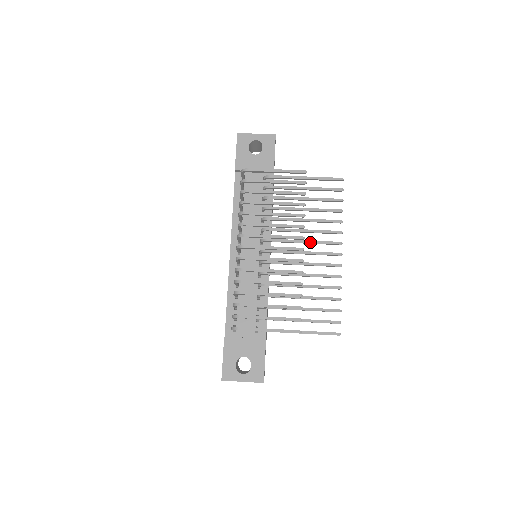
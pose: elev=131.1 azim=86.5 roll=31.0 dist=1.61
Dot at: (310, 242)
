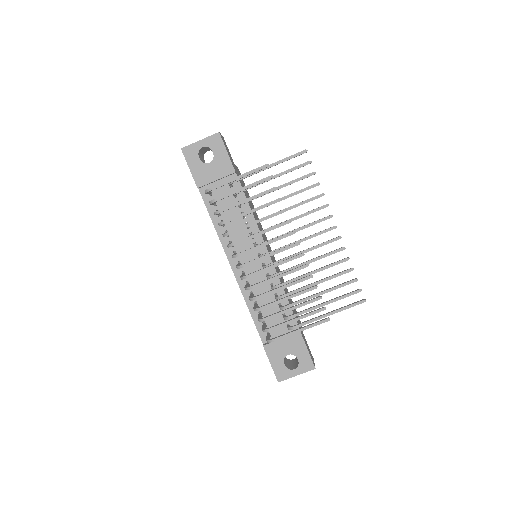
Dot at: (302, 229)
